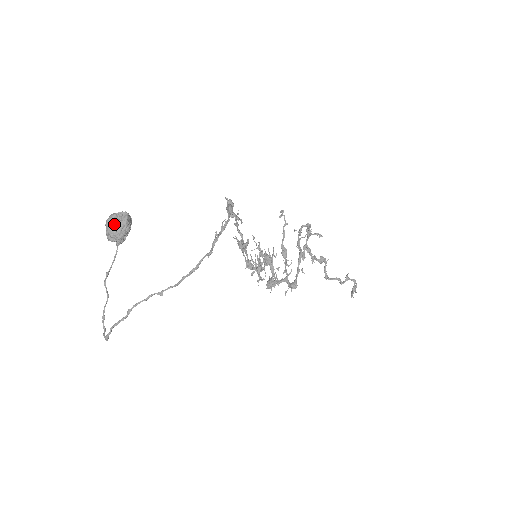
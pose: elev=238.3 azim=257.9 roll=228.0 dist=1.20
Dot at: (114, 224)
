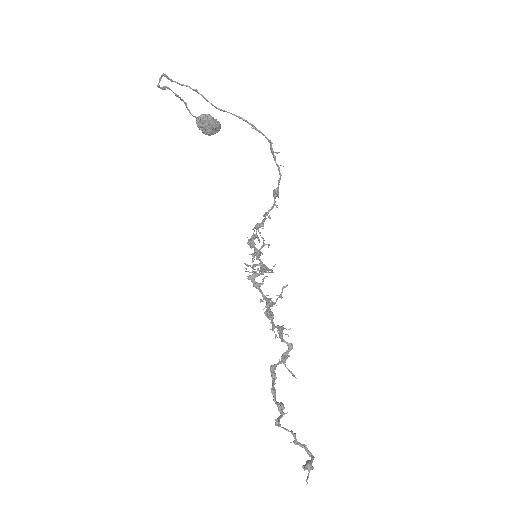
Dot at: occluded
